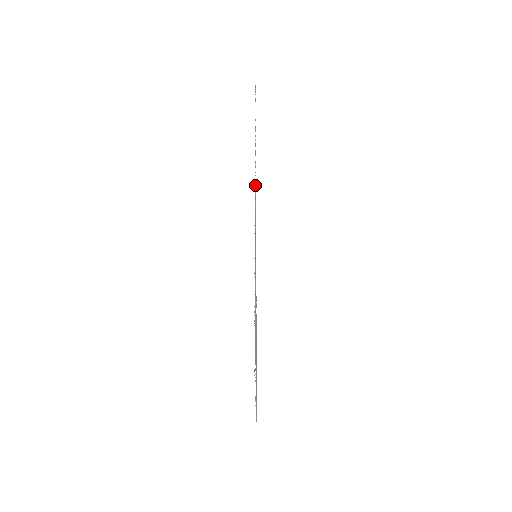
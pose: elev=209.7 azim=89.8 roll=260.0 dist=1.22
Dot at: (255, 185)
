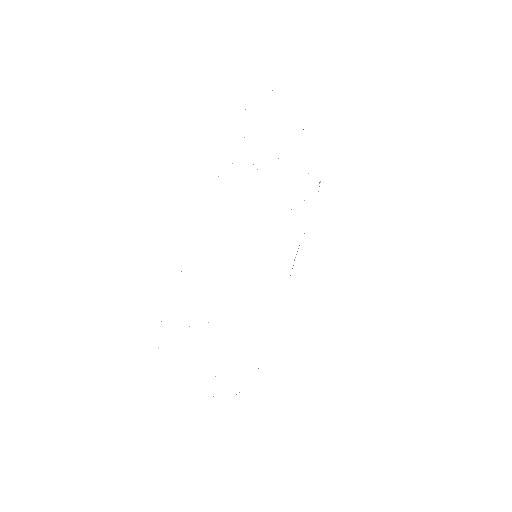
Dot at: occluded
